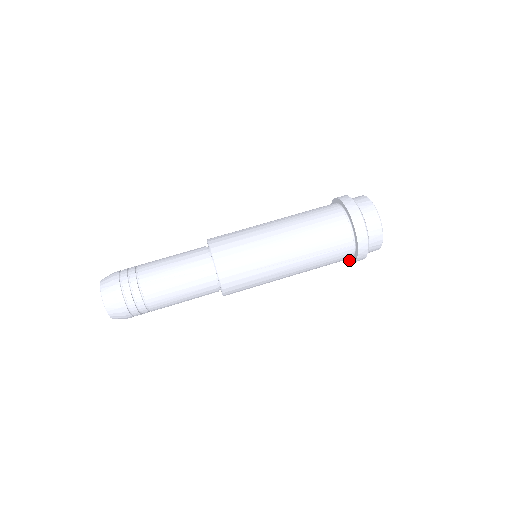
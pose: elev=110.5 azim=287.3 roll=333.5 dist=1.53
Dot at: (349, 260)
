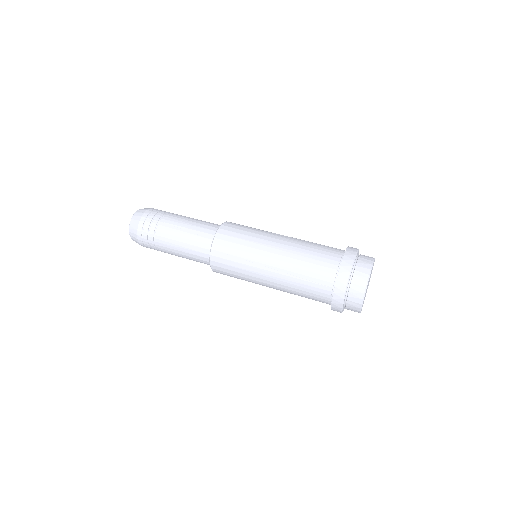
Dot at: occluded
